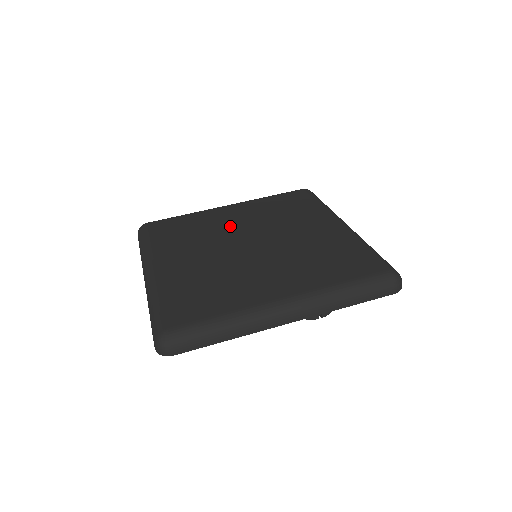
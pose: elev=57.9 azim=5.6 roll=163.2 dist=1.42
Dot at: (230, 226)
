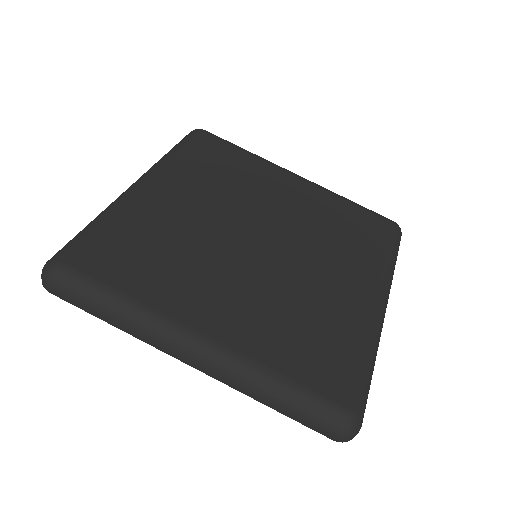
Dot at: (268, 201)
